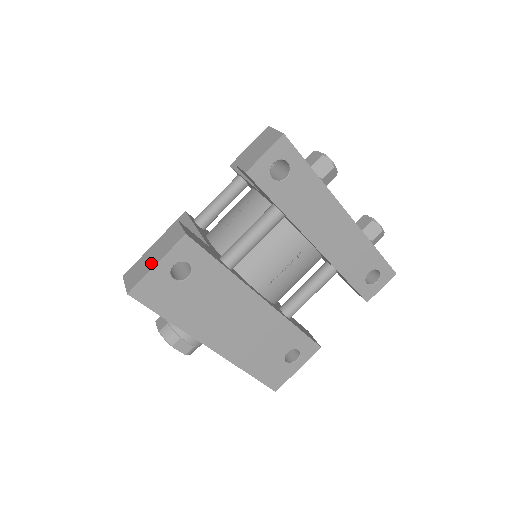
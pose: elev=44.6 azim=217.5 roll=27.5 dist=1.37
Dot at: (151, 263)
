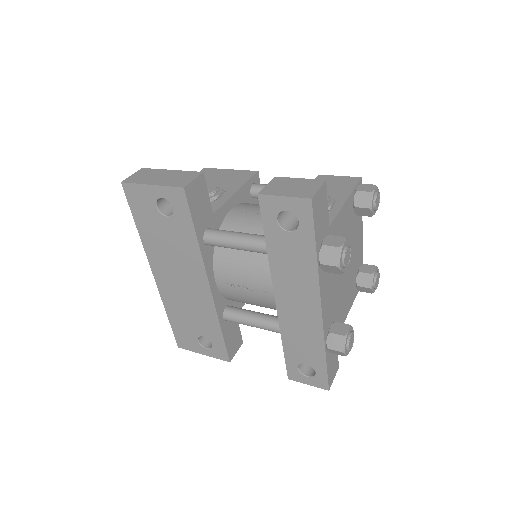
Dot at: (153, 180)
